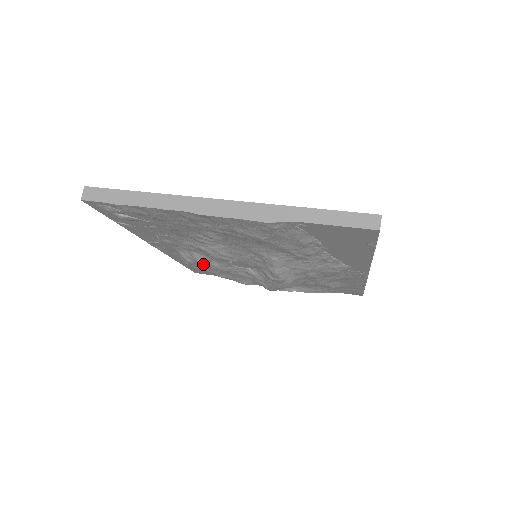
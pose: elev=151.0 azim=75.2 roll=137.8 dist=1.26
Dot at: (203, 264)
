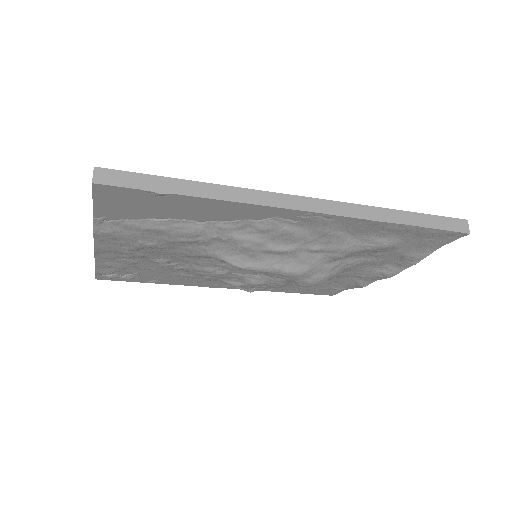
Dot at: (245, 286)
